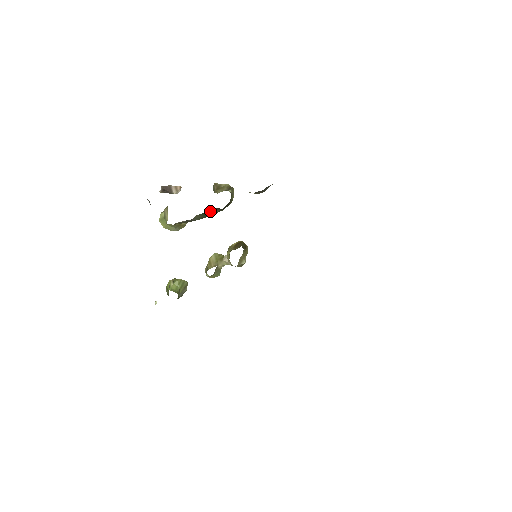
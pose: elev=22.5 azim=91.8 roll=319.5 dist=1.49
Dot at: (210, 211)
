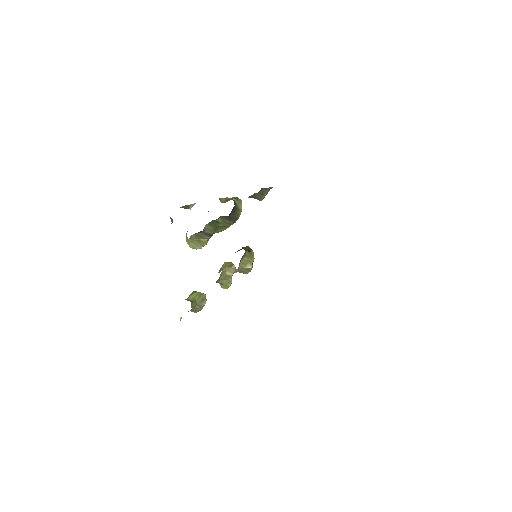
Dot at: (219, 221)
